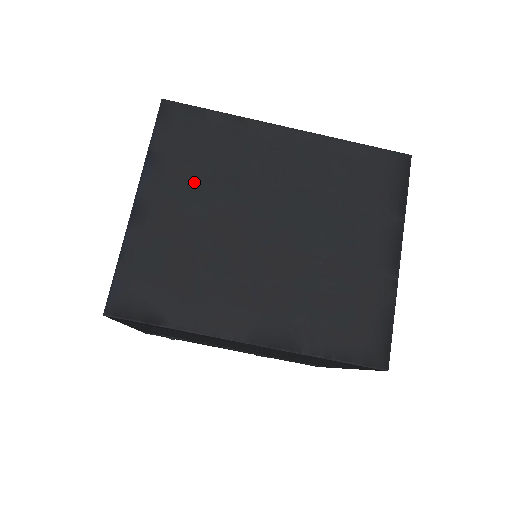
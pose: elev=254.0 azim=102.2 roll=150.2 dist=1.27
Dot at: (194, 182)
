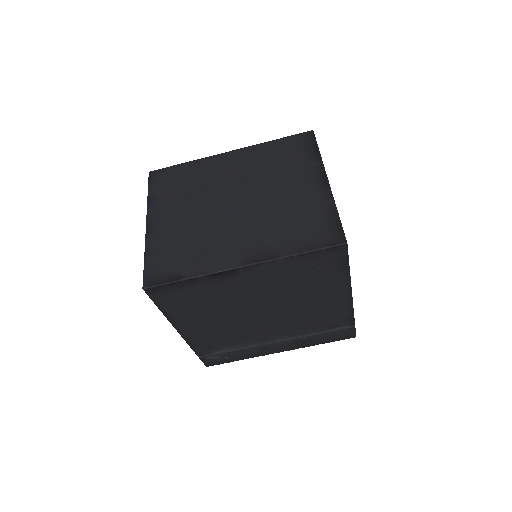
Dot at: (180, 201)
